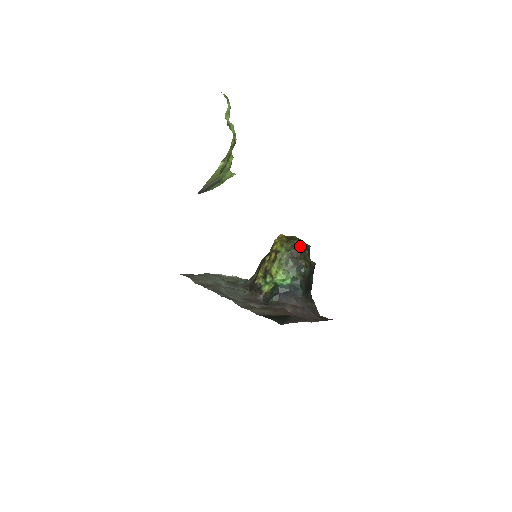
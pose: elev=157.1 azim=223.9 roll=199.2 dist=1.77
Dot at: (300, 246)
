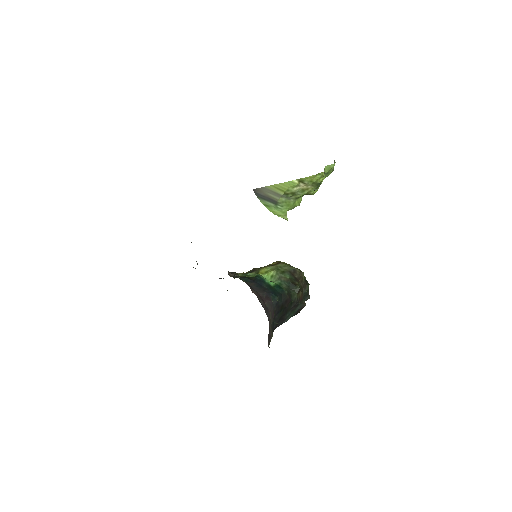
Dot at: (305, 279)
